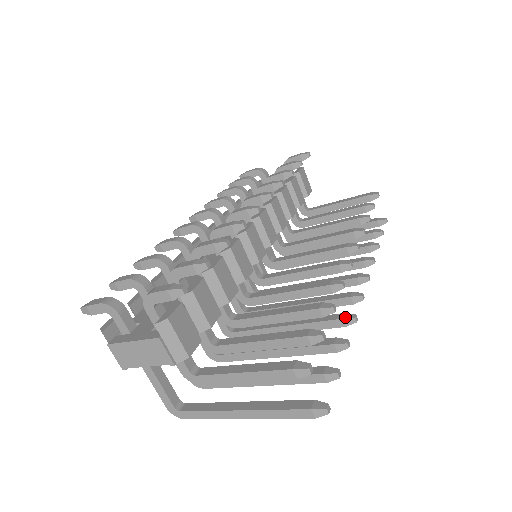
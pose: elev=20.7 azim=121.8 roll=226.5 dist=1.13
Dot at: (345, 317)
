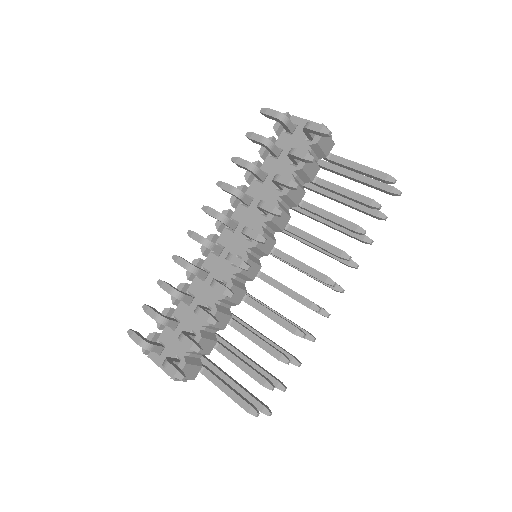
Dot at: (307, 338)
